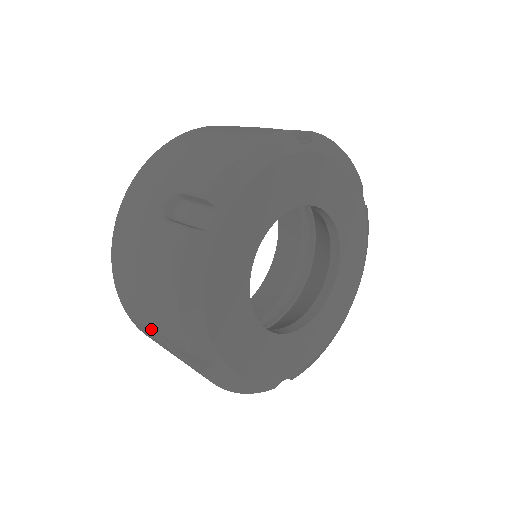
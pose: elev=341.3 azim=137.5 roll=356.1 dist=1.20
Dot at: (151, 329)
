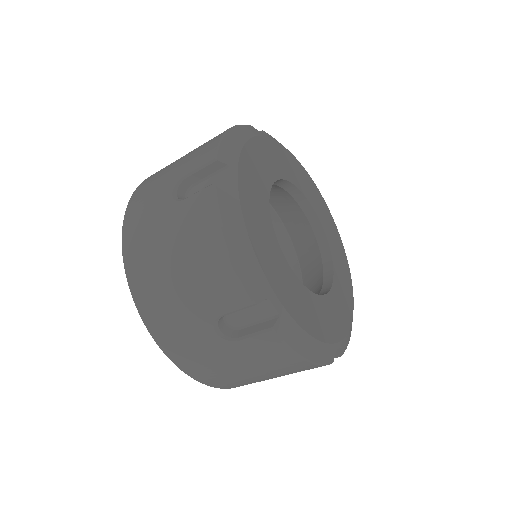
Dot at: (197, 328)
